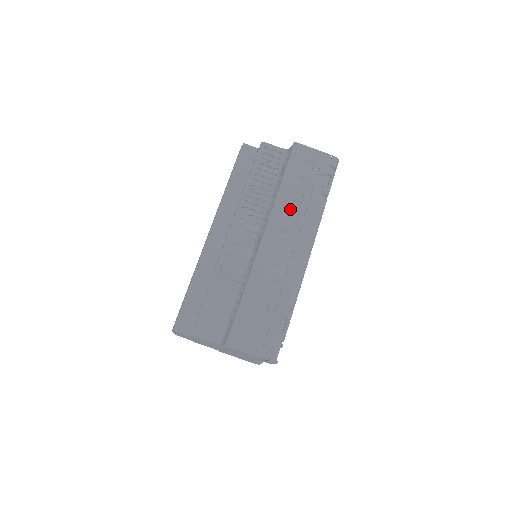
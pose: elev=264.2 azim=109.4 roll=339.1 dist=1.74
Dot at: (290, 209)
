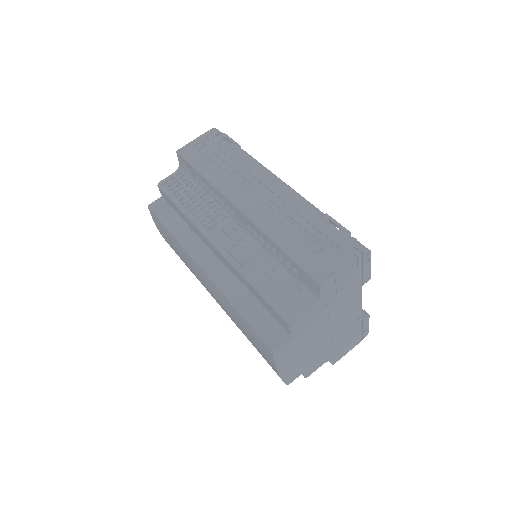
Dot at: (229, 177)
